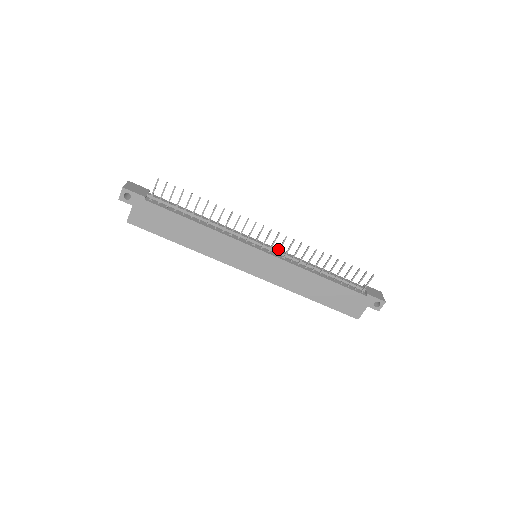
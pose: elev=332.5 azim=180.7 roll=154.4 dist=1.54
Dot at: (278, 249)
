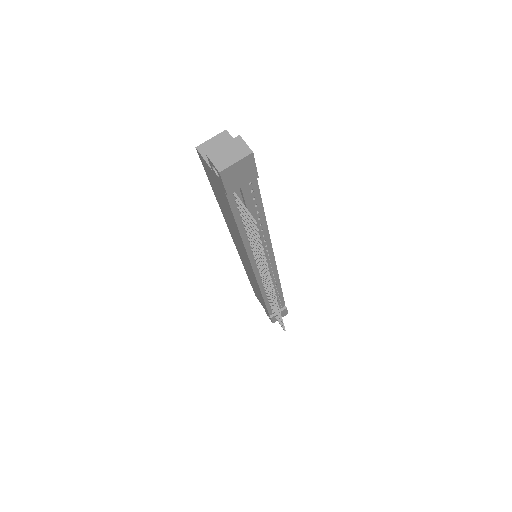
Dot at: occluded
